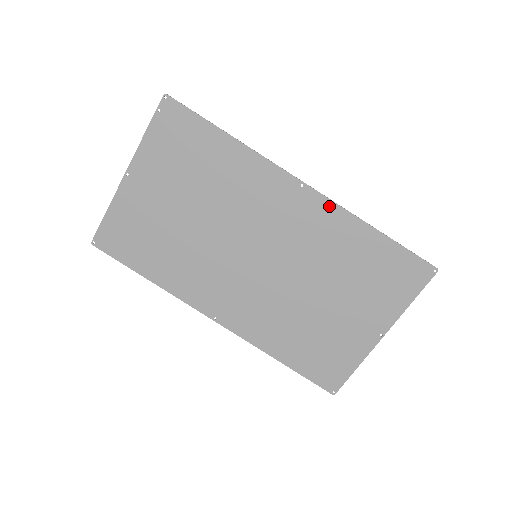
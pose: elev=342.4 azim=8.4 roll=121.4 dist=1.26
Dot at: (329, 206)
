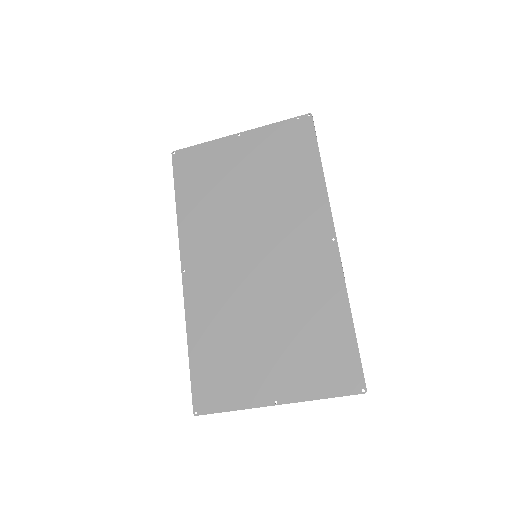
Dot at: (337, 269)
